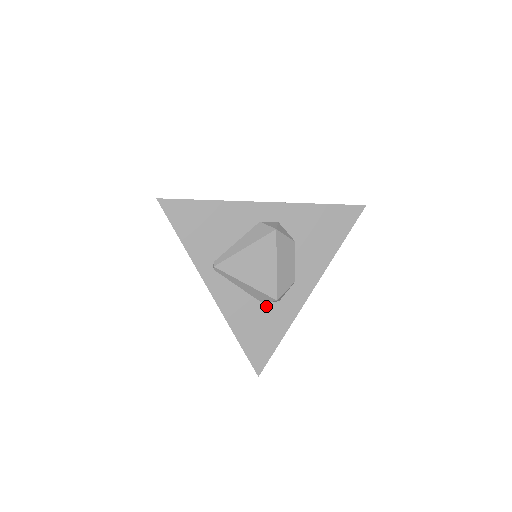
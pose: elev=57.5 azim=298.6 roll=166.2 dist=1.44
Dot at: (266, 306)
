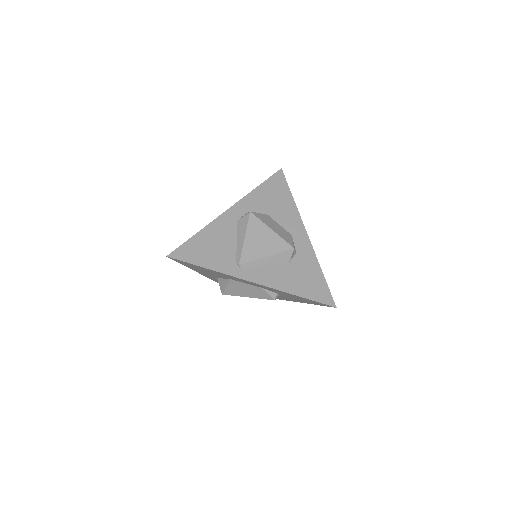
Dot at: (292, 262)
